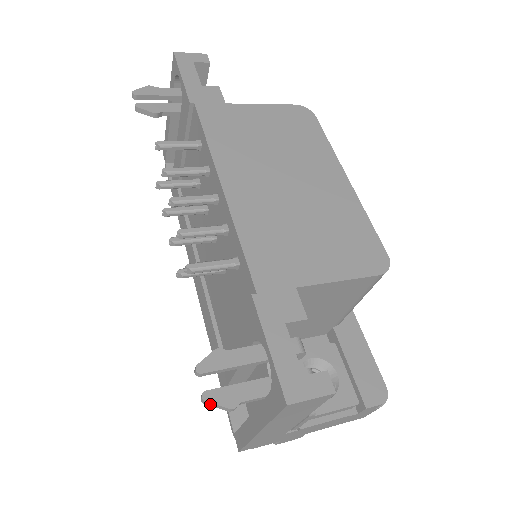
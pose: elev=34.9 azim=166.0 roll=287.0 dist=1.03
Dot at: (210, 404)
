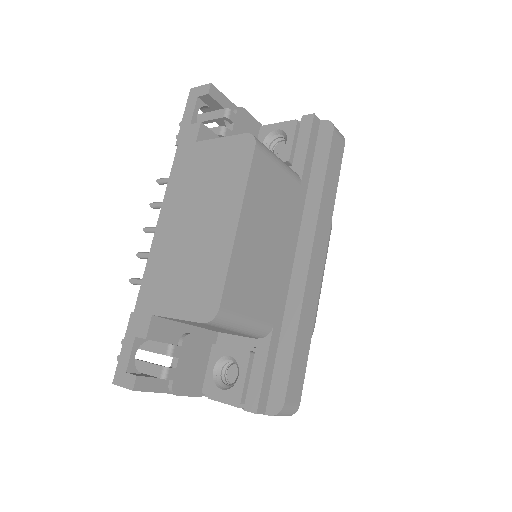
Dot at: occluded
